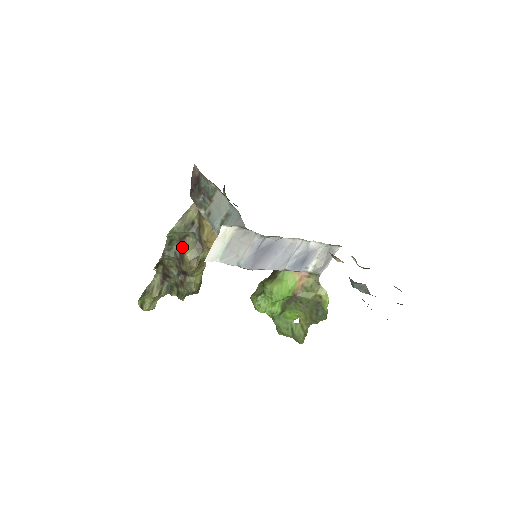
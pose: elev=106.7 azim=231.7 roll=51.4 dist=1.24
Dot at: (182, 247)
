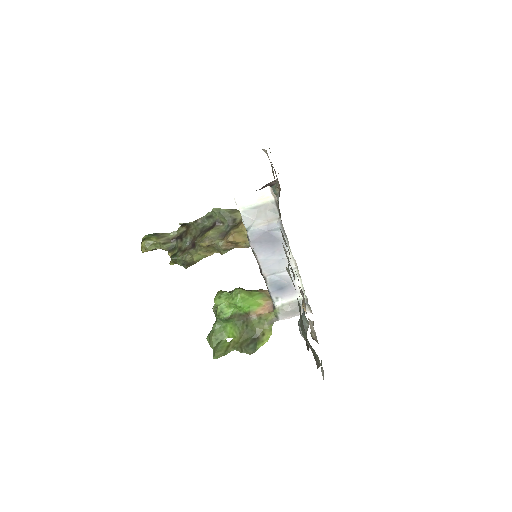
Dot at: (212, 227)
